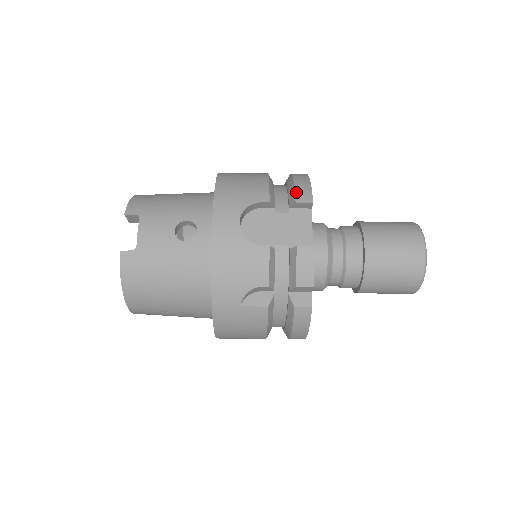
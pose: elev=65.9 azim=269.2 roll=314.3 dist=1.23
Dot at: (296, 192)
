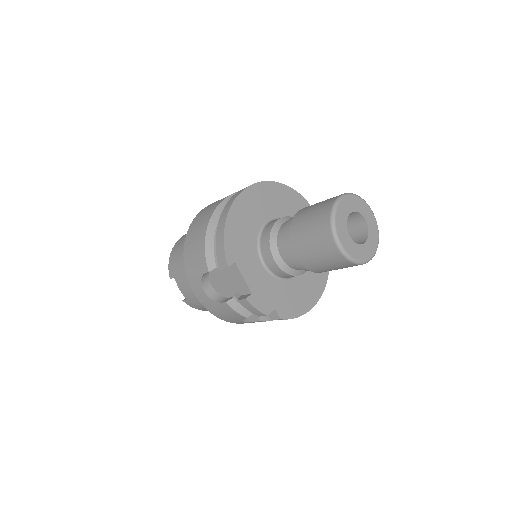
Dot at: (217, 257)
